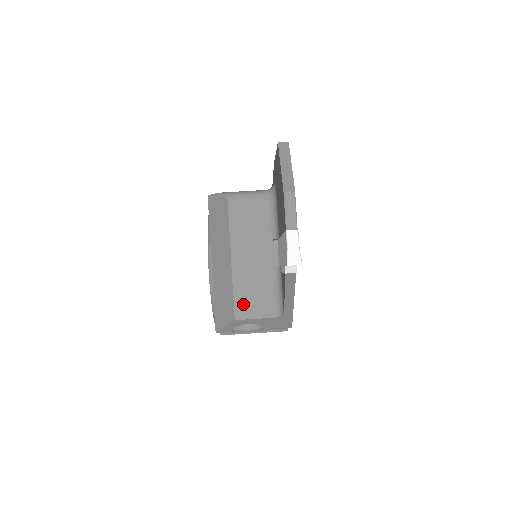
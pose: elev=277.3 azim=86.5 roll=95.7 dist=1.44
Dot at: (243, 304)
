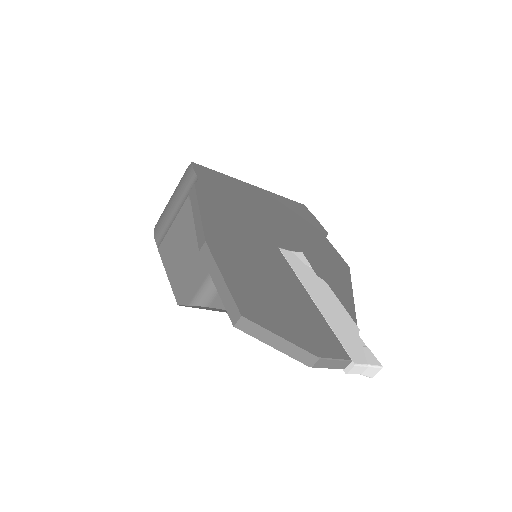
Dot at: occluded
